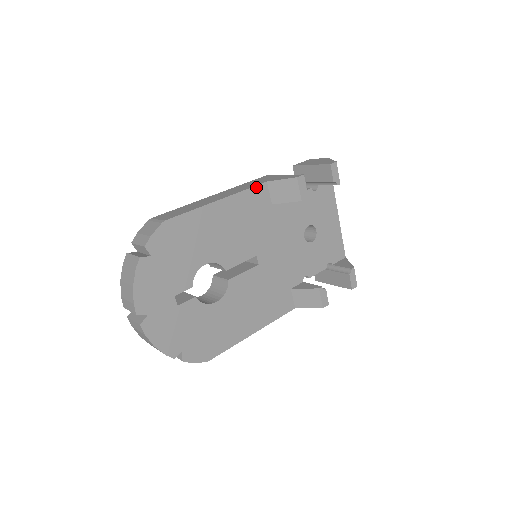
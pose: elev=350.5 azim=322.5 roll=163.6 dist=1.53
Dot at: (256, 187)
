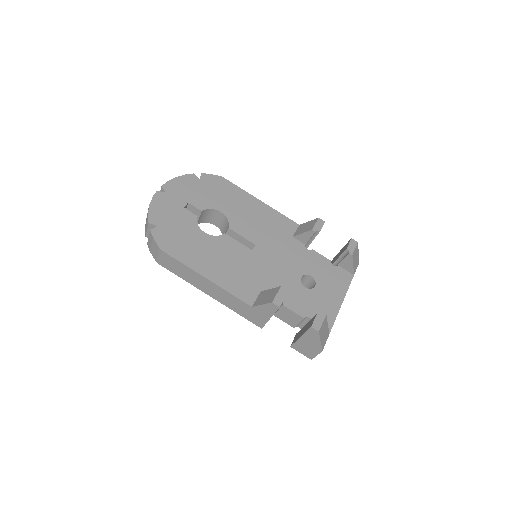
Dot at: (290, 220)
